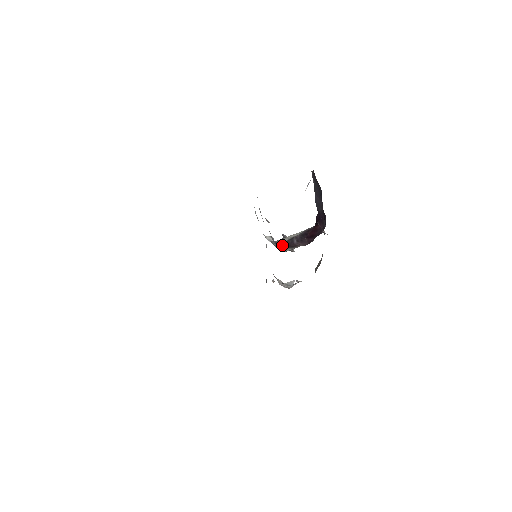
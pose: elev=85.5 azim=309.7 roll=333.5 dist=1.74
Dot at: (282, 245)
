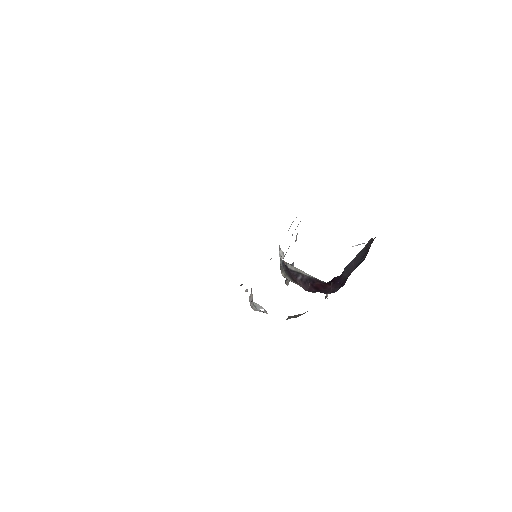
Dot at: (286, 269)
